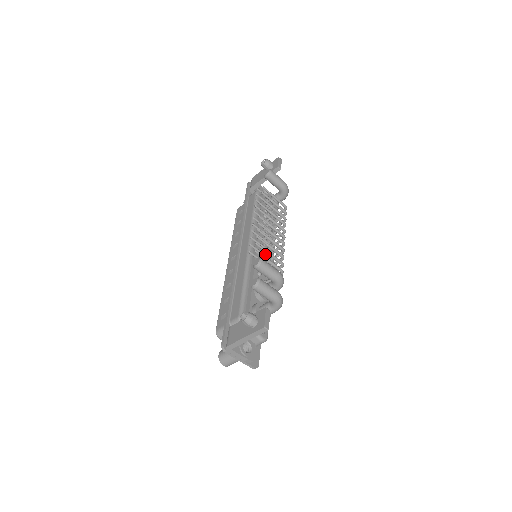
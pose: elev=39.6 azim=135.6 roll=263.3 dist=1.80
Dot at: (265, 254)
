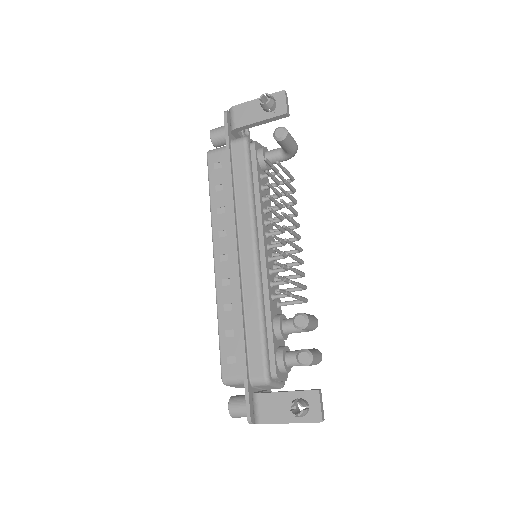
Dot at: (287, 279)
